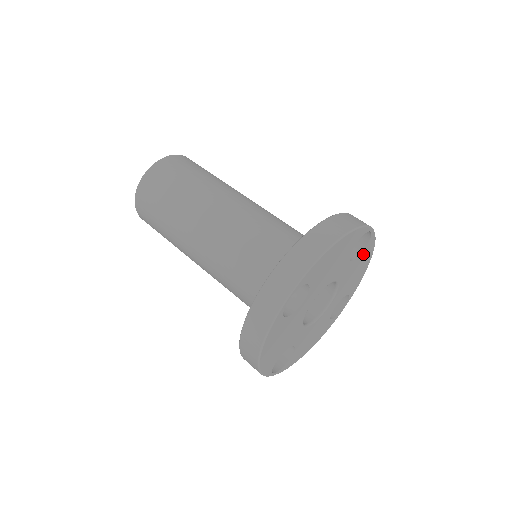
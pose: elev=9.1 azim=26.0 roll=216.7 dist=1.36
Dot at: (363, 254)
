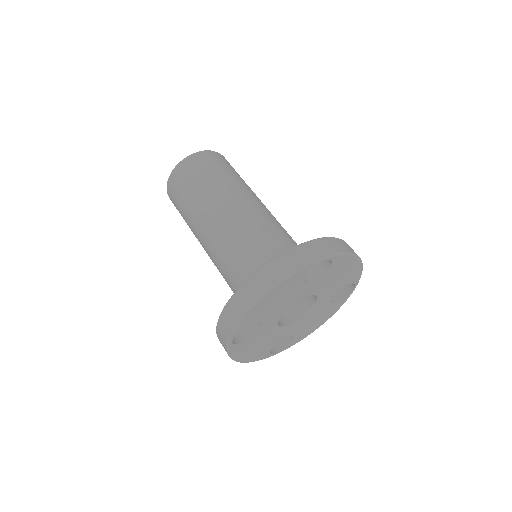
Dot at: (334, 268)
